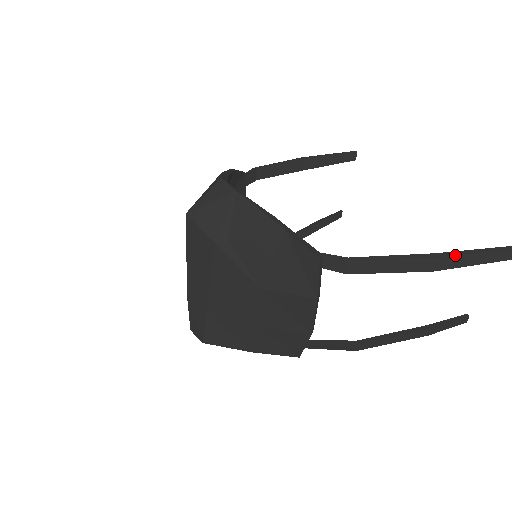
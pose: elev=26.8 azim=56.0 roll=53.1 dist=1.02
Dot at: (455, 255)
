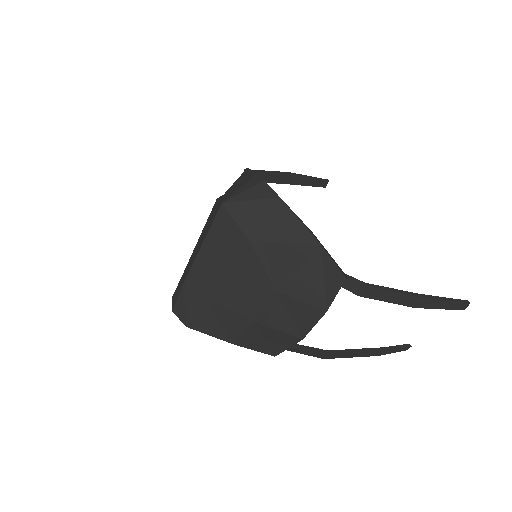
Dot at: (433, 299)
